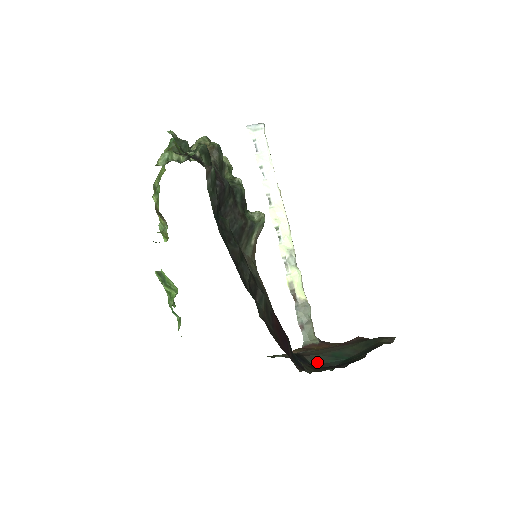
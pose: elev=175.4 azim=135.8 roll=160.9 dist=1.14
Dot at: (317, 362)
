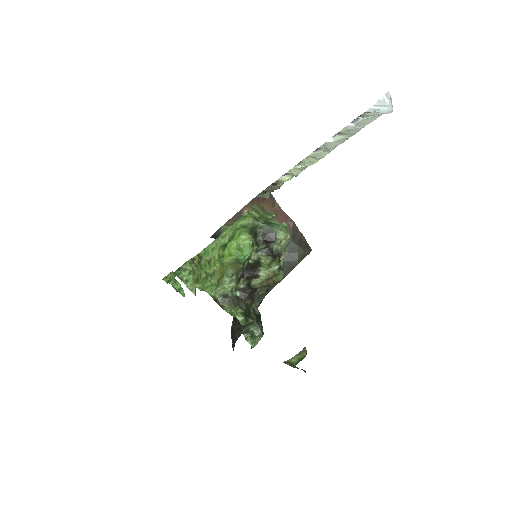
Dot at: occluded
